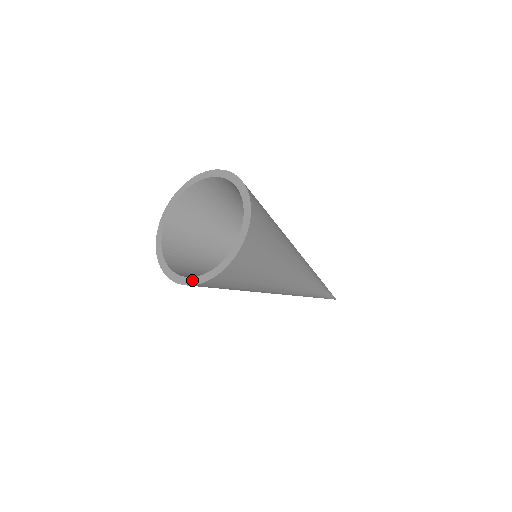
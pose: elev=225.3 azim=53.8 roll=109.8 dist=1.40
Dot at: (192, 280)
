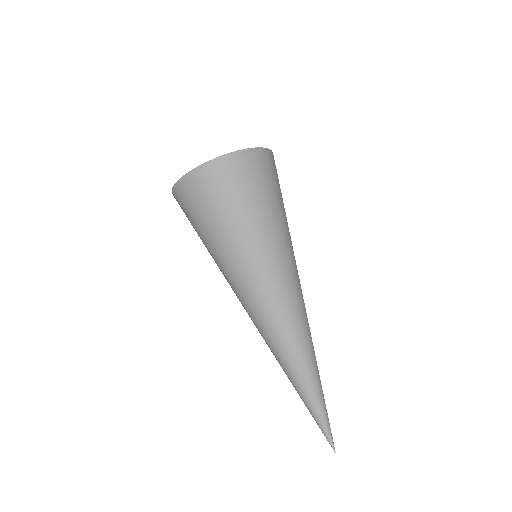
Dot at: (202, 166)
